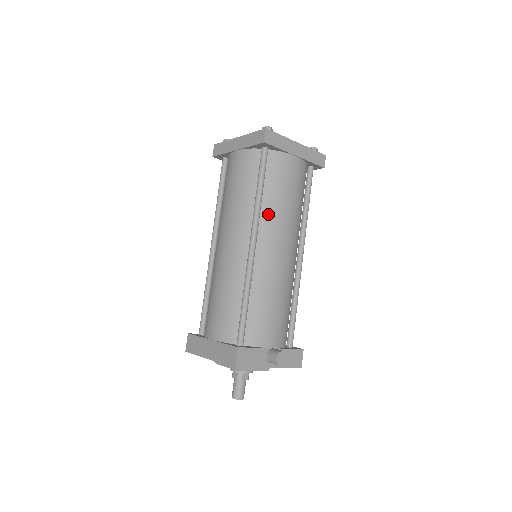
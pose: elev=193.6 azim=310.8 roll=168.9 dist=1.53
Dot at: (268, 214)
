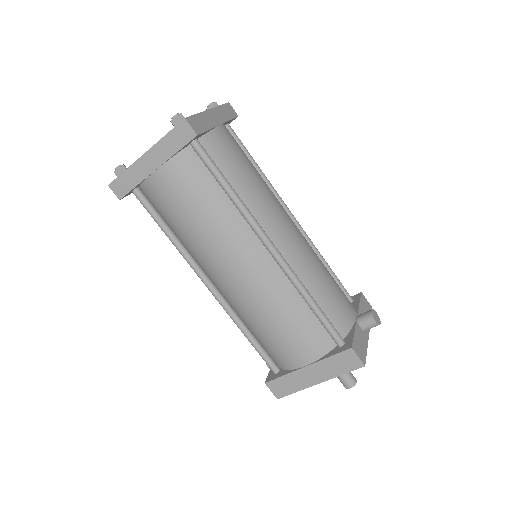
Dot at: (255, 206)
